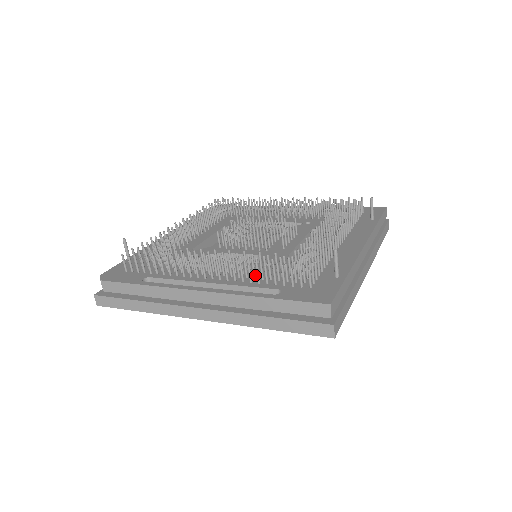
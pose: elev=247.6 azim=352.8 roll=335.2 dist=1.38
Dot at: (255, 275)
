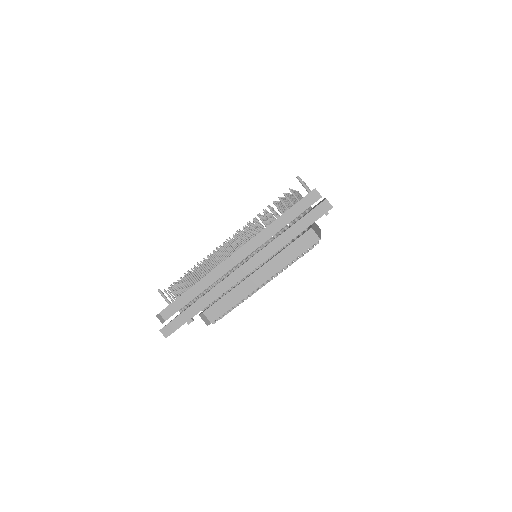
Dot at: (262, 228)
